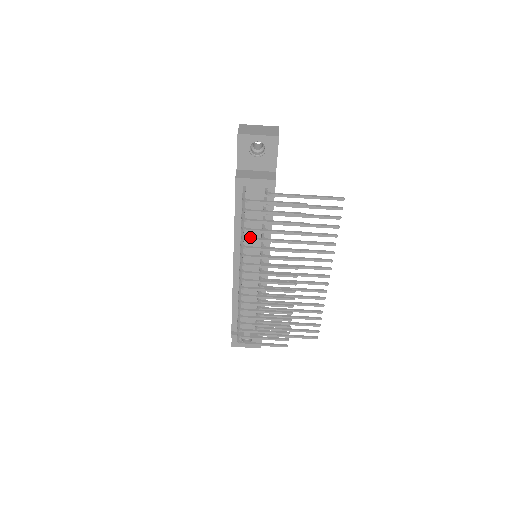
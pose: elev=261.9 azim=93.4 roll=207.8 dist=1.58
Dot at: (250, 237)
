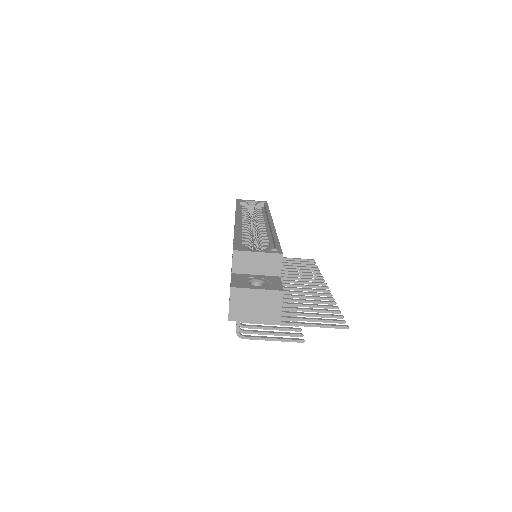
Dot at: occluded
